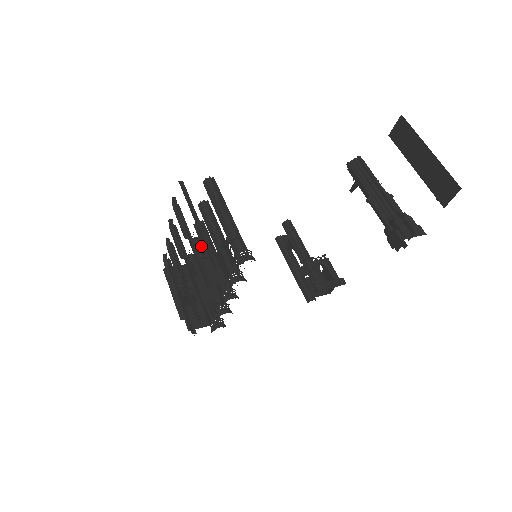
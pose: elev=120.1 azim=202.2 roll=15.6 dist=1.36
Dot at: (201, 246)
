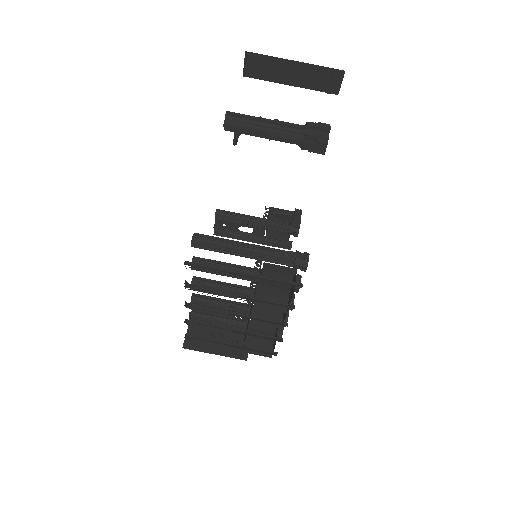
Dot at: occluded
